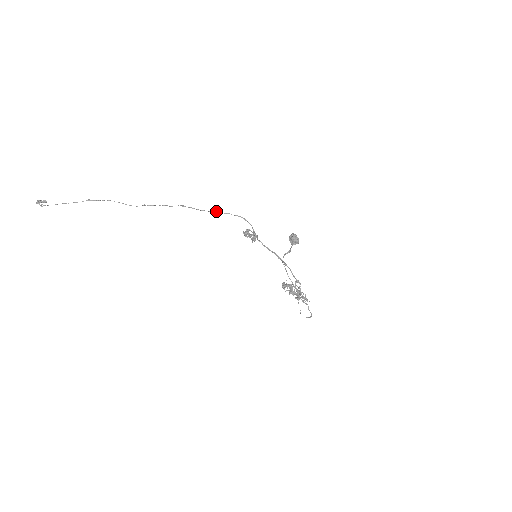
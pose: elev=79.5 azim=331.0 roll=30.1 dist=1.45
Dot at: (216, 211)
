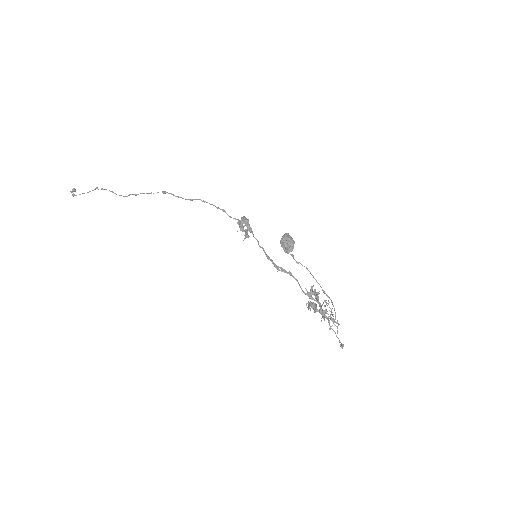
Dot at: (194, 199)
